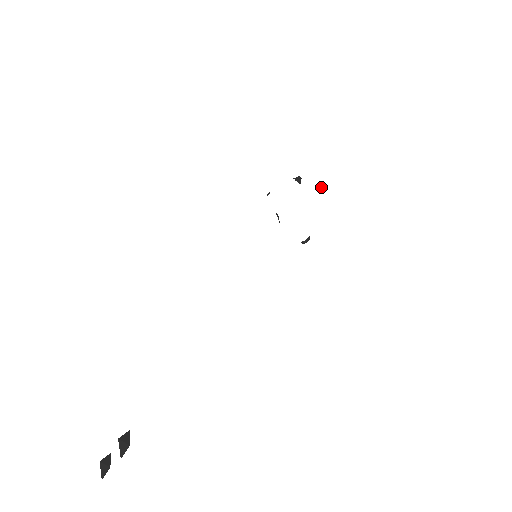
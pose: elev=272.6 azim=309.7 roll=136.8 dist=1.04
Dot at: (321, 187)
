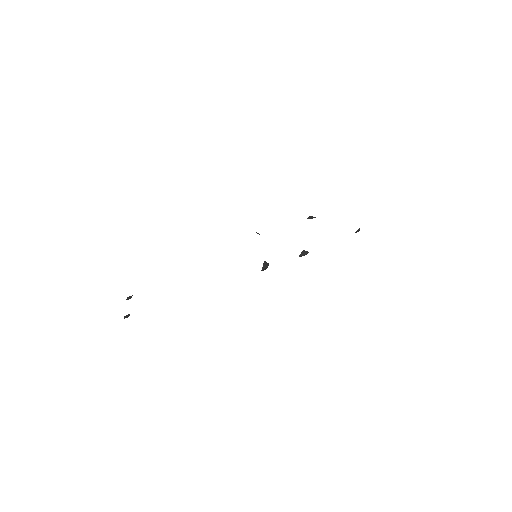
Dot at: (356, 232)
